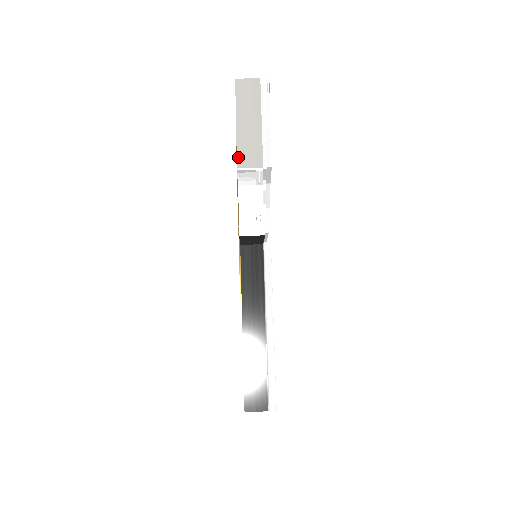
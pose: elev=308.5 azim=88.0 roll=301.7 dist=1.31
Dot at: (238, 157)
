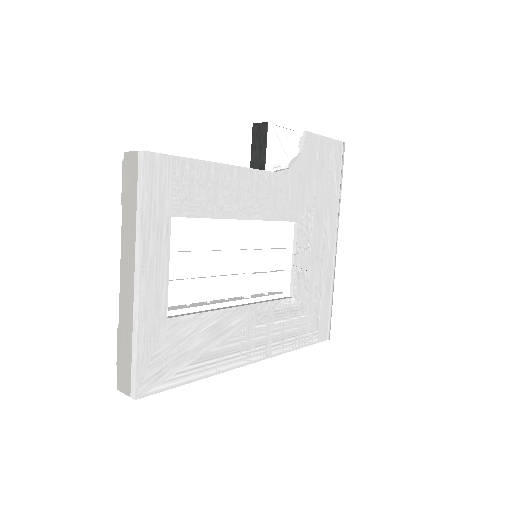
Dot at: occluded
